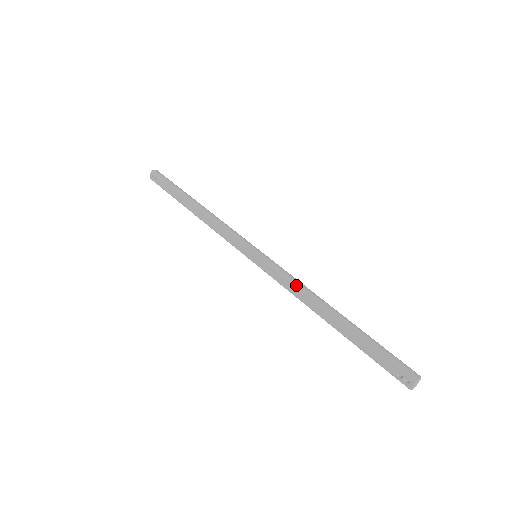
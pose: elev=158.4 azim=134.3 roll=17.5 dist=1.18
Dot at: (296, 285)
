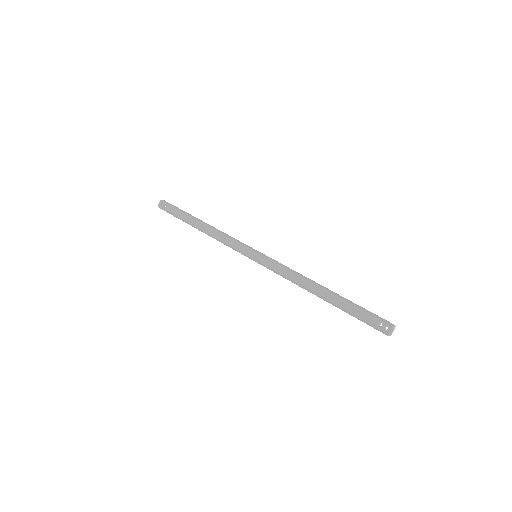
Dot at: (293, 271)
